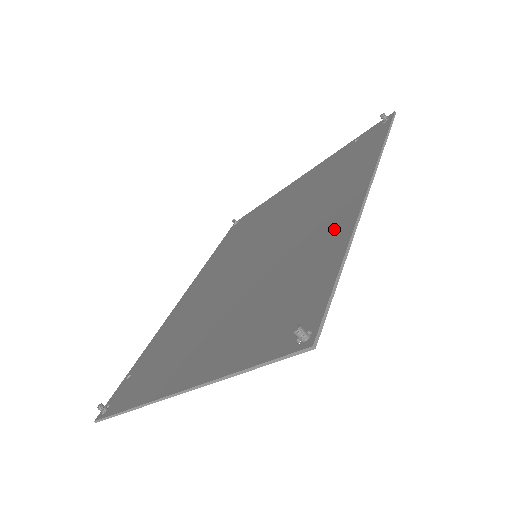
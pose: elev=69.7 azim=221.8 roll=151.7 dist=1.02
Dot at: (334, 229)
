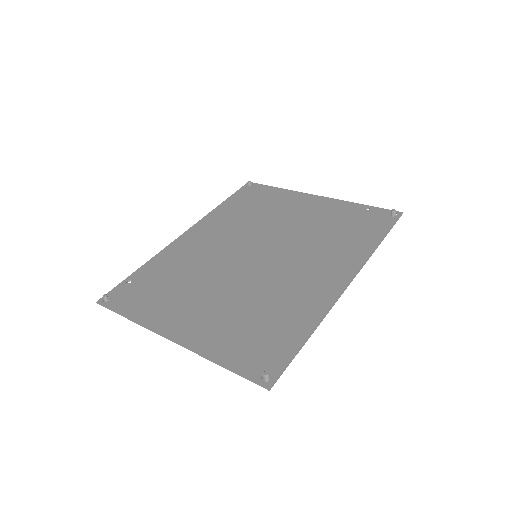
Dot at: (315, 300)
